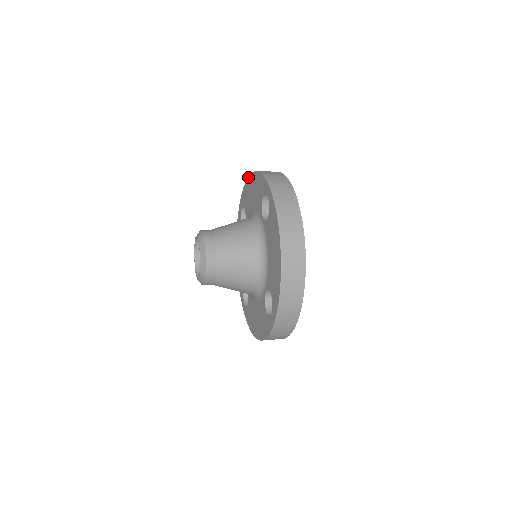
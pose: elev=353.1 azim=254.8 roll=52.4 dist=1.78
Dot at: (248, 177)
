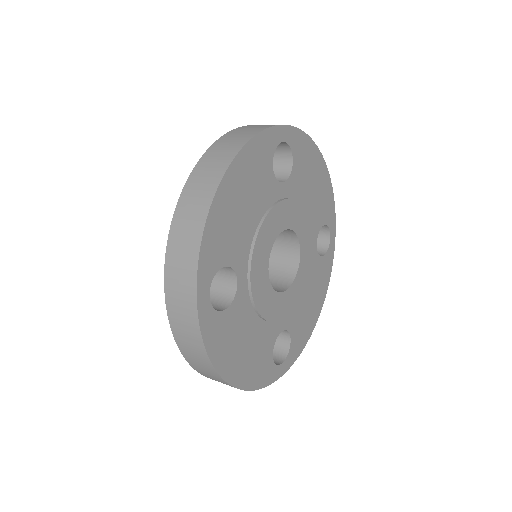
Dot at: occluded
